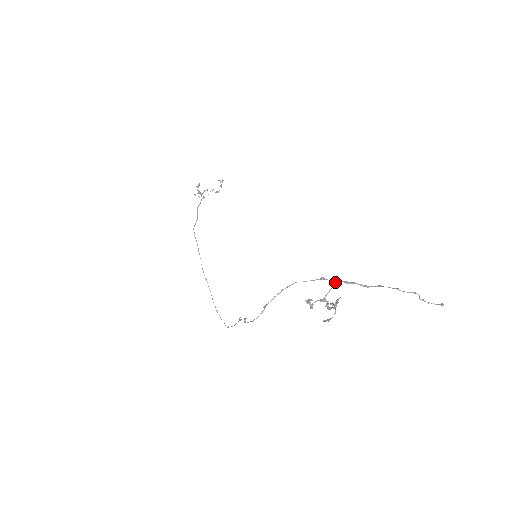
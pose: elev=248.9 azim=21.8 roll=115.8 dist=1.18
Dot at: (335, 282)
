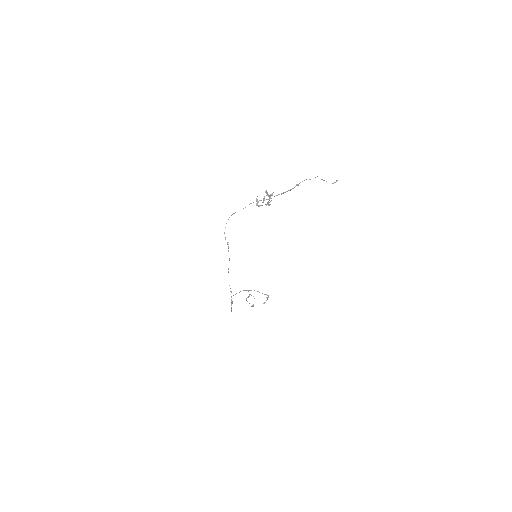
Dot at: occluded
